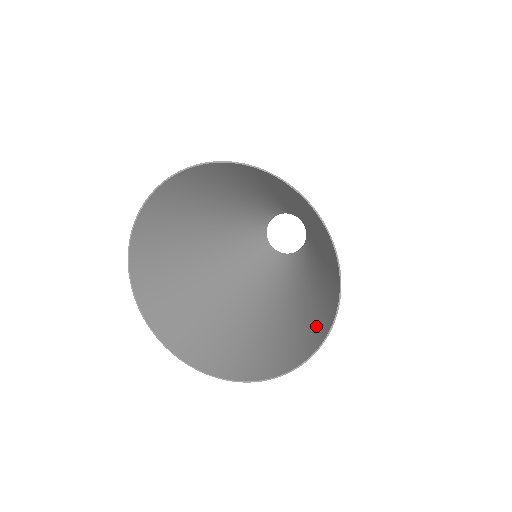
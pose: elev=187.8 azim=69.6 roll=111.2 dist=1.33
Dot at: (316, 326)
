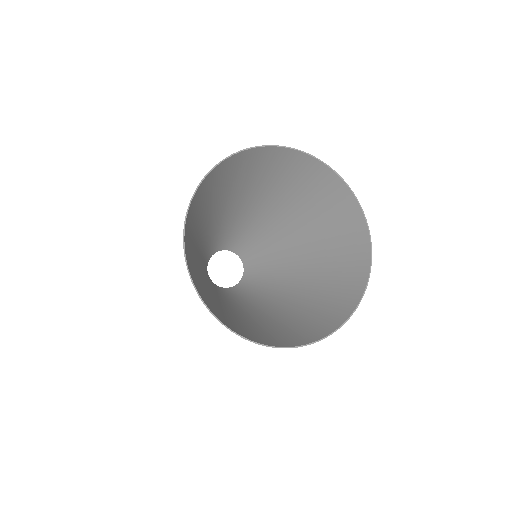
Dot at: (309, 326)
